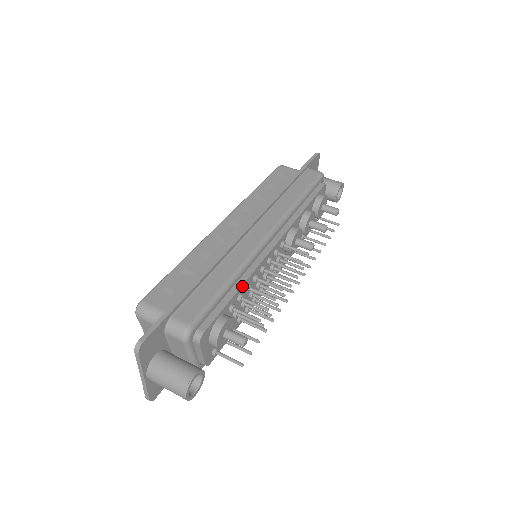
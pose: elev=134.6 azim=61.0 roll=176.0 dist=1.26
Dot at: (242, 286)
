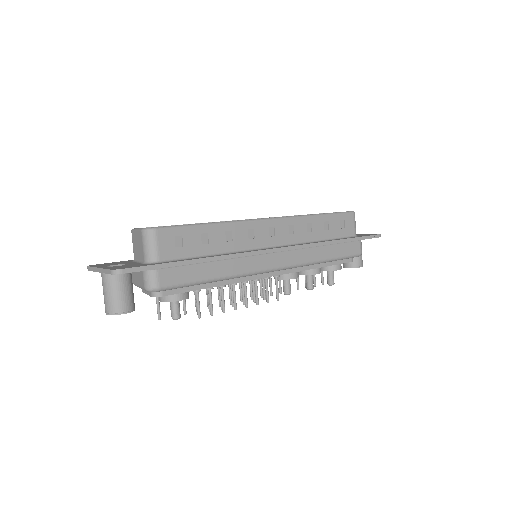
Dot at: (219, 285)
